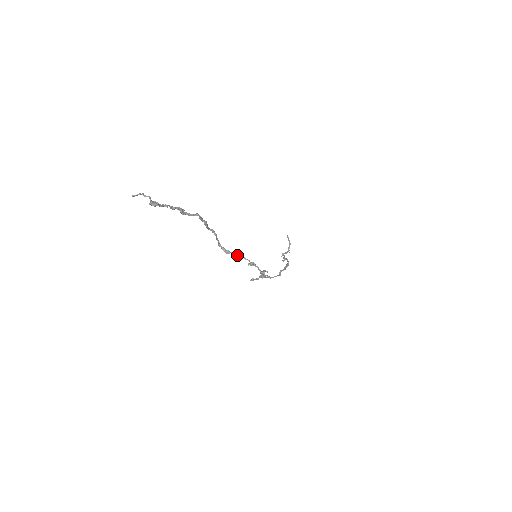
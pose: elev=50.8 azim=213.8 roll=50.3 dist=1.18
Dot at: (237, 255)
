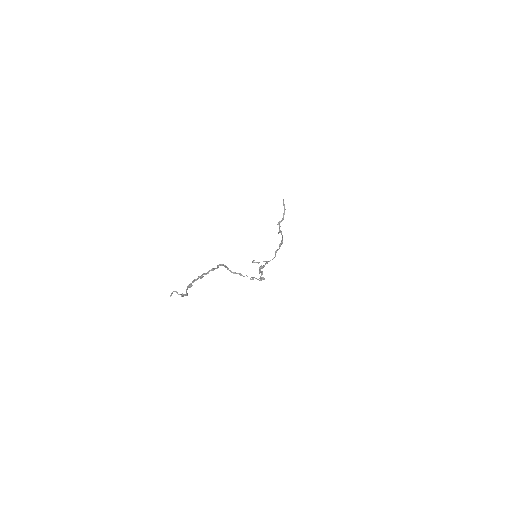
Dot at: (242, 275)
